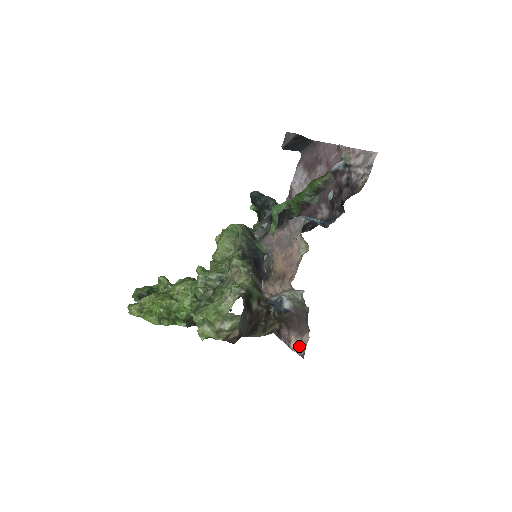
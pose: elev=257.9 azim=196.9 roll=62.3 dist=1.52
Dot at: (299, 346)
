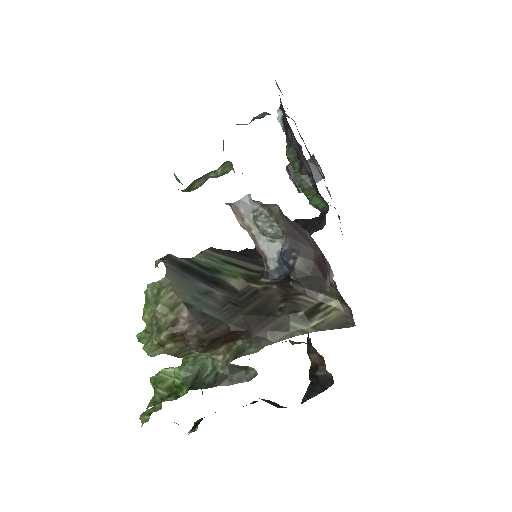
Dot at: occluded
